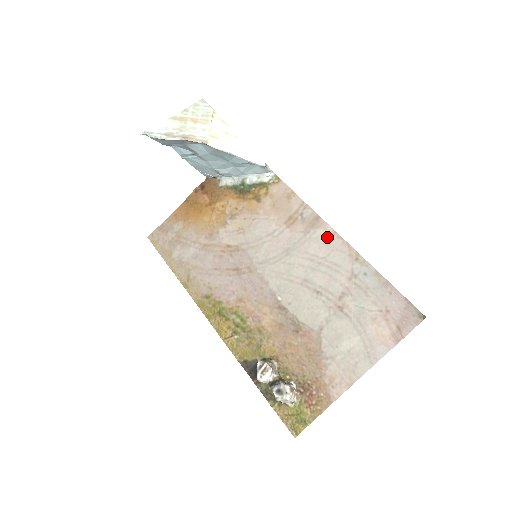
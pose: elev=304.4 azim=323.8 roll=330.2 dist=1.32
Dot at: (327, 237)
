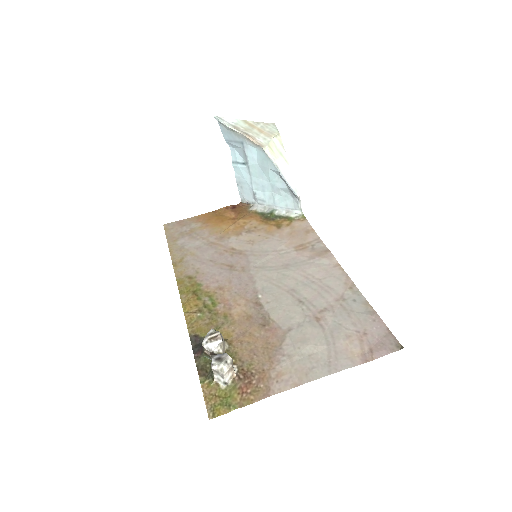
Dot at: (329, 266)
